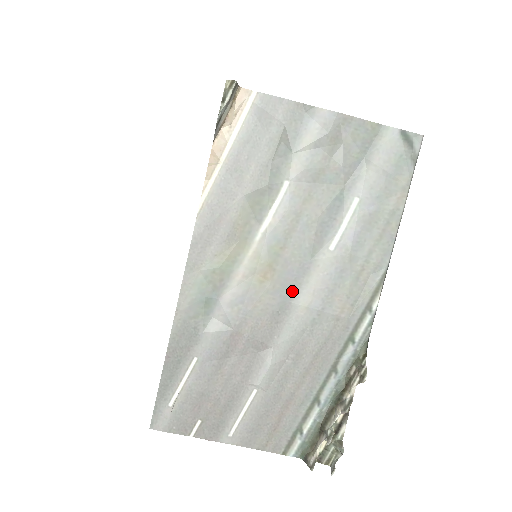
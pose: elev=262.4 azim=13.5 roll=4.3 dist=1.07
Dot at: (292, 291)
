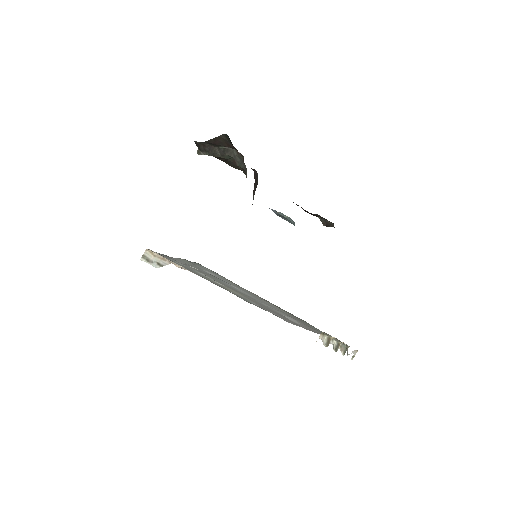
Dot at: (259, 302)
